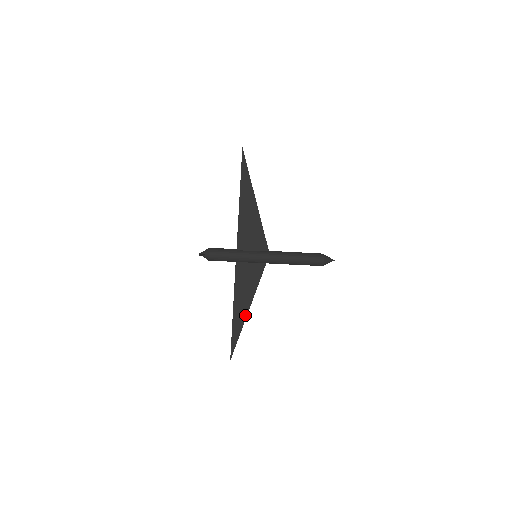
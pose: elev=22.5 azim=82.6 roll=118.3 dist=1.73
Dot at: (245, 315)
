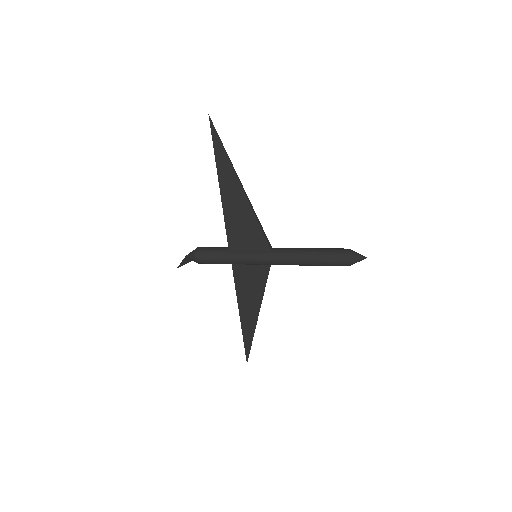
Dot at: (255, 321)
